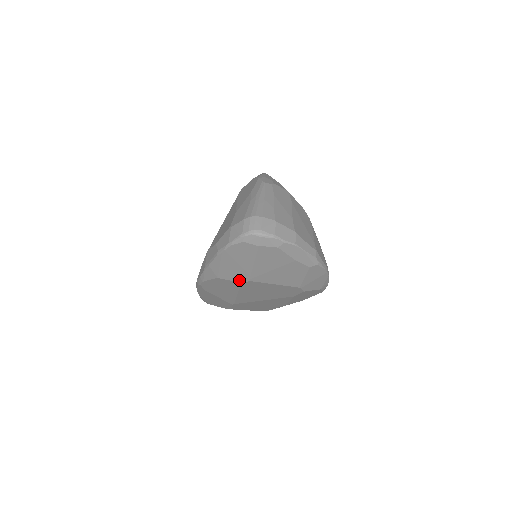
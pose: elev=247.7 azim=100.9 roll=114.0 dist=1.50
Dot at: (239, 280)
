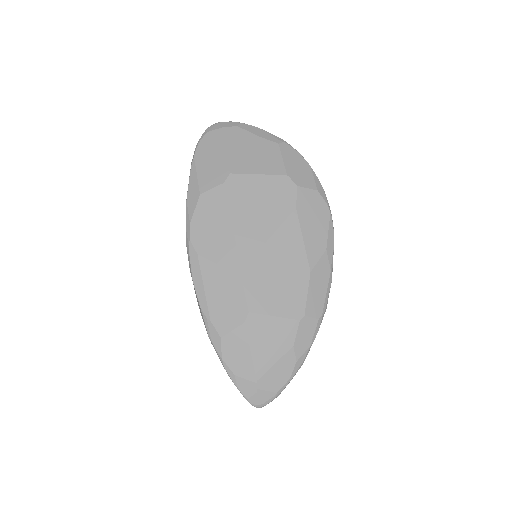
Dot at: (220, 181)
